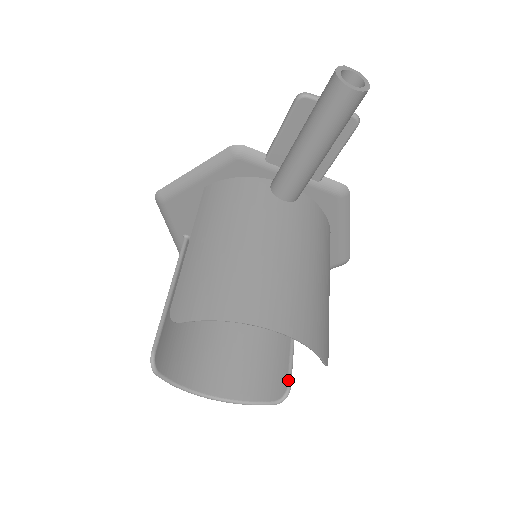
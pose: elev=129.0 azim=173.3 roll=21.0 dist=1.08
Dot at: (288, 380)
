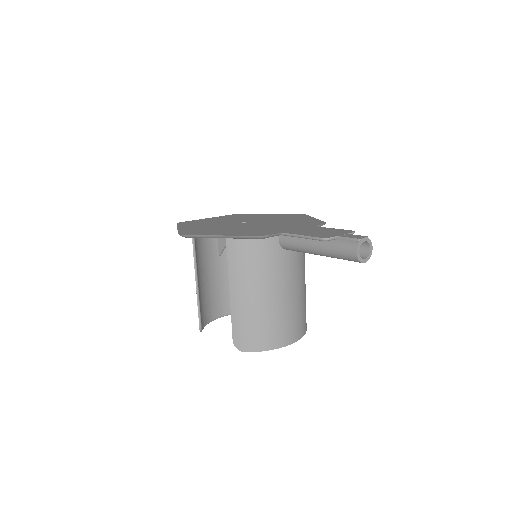
Dot at: occluded
